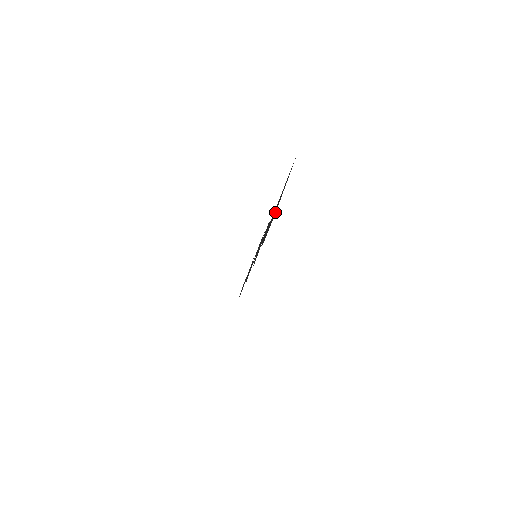
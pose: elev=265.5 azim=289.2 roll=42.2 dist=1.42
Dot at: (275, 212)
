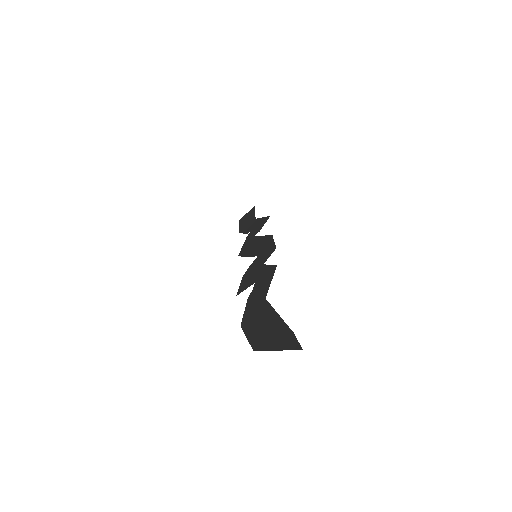
Dot at: (257, 343)
